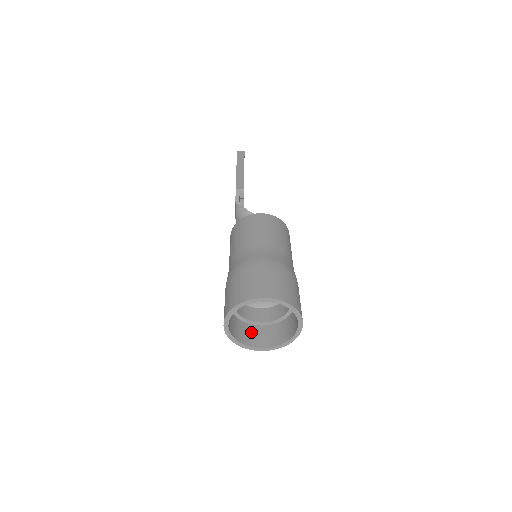
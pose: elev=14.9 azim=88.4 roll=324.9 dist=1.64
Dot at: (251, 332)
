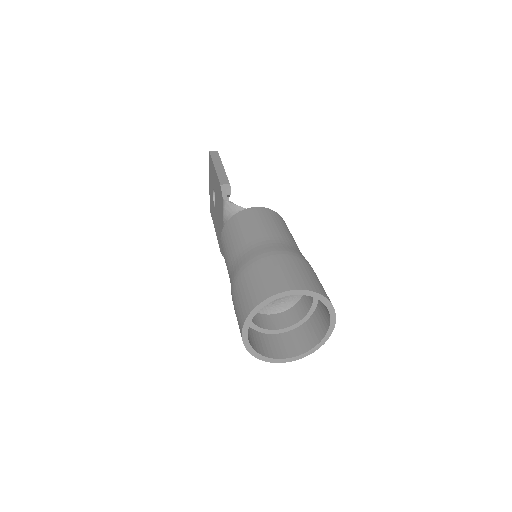
Dot at: (268, 342)
